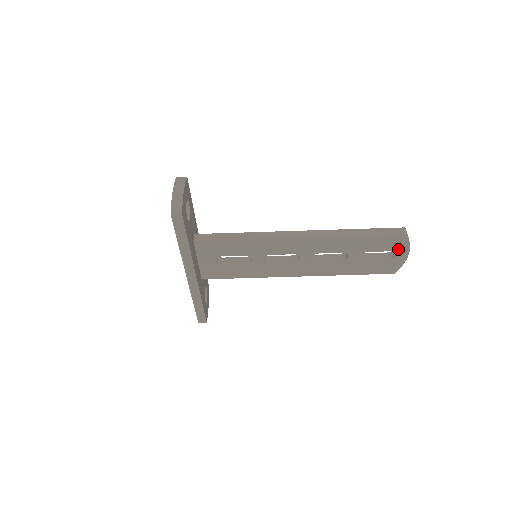
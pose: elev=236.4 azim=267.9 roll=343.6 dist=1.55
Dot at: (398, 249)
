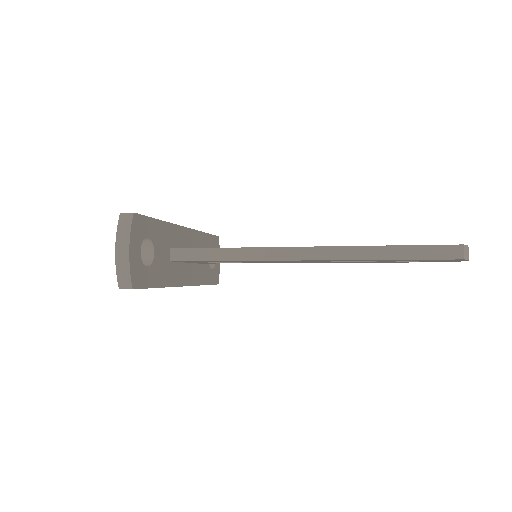
Dot at: (450, 260)
